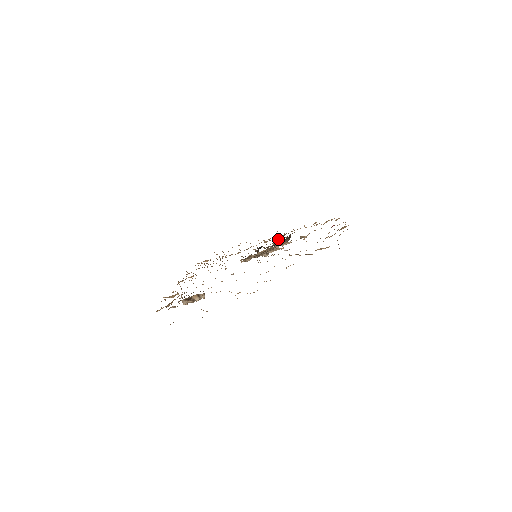
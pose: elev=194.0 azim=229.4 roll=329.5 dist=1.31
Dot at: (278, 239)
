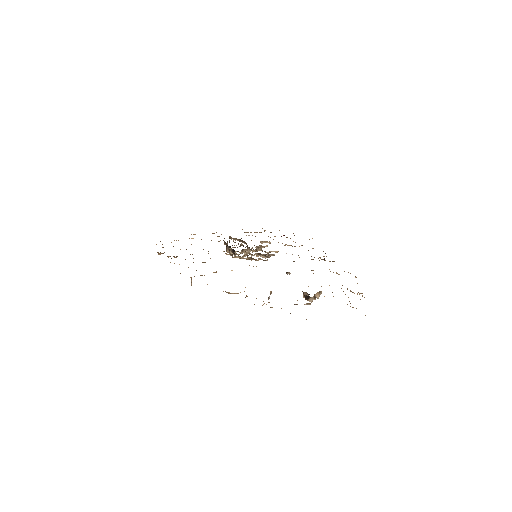
Dot at: occluded
